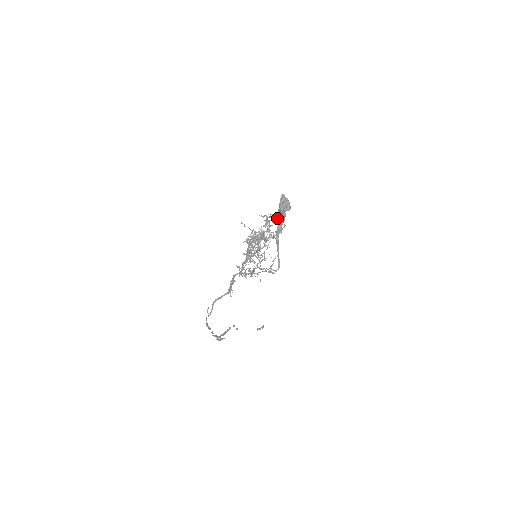
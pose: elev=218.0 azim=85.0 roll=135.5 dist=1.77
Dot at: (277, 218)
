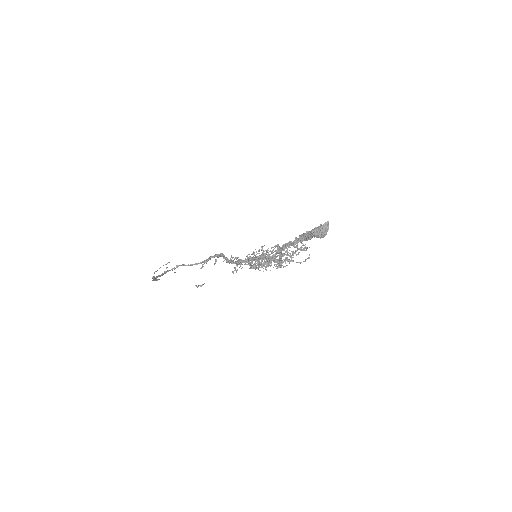
Dot at: occluded
